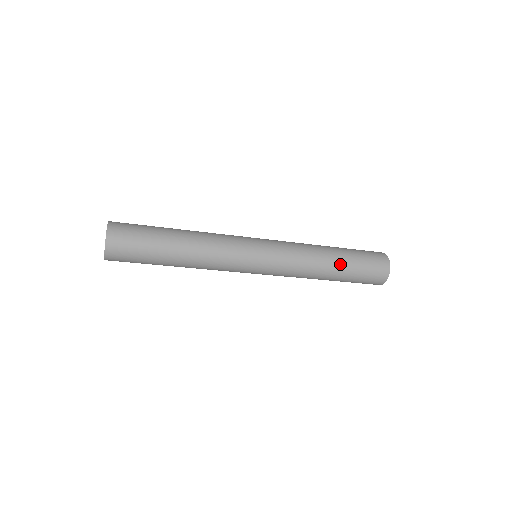
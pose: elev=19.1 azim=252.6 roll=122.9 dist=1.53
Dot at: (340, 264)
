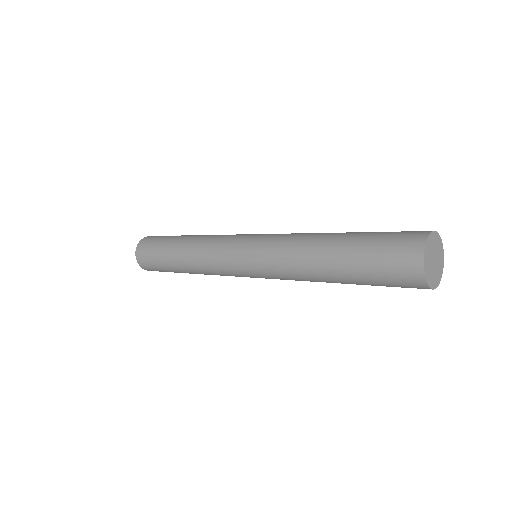
Dot at: (335, 259)
